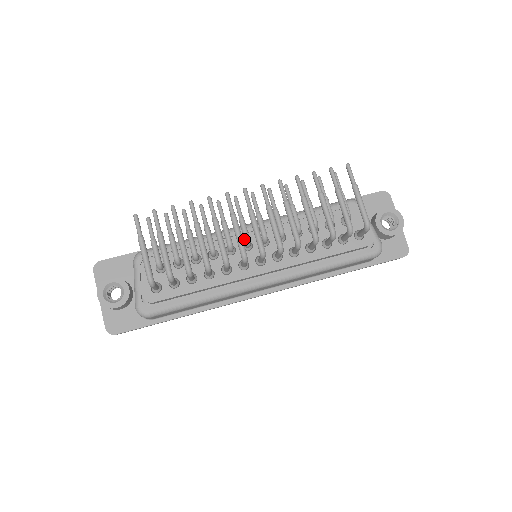
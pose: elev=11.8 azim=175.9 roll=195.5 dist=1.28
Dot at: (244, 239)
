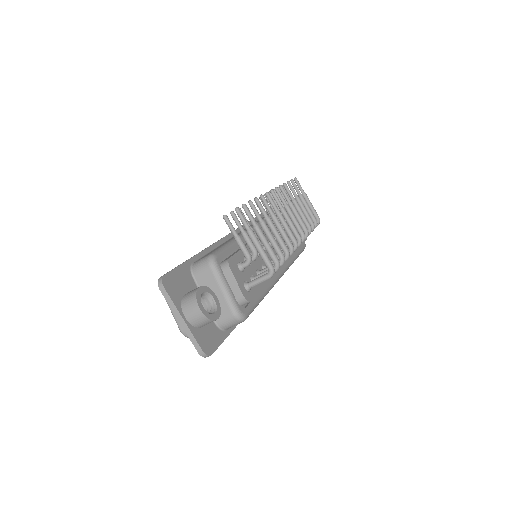
Dot at: occluded
